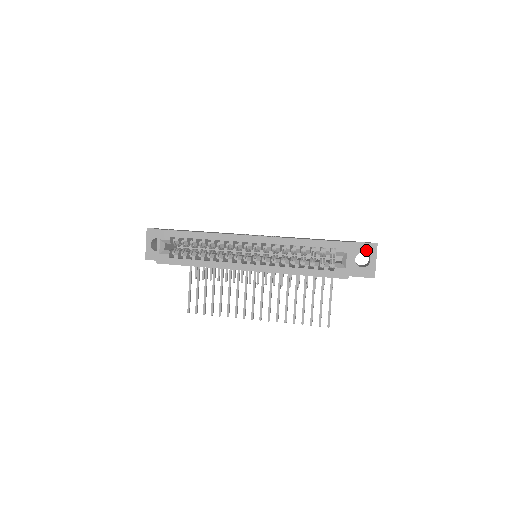
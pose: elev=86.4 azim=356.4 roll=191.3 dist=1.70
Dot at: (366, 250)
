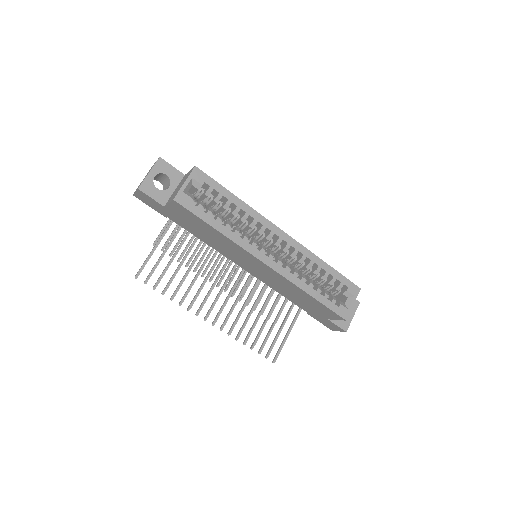
Dot at: occluded
